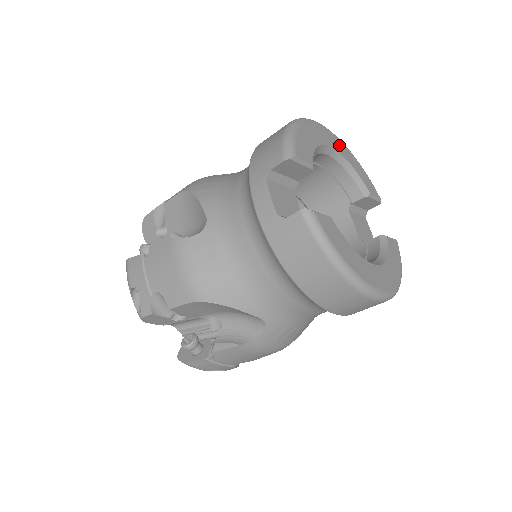
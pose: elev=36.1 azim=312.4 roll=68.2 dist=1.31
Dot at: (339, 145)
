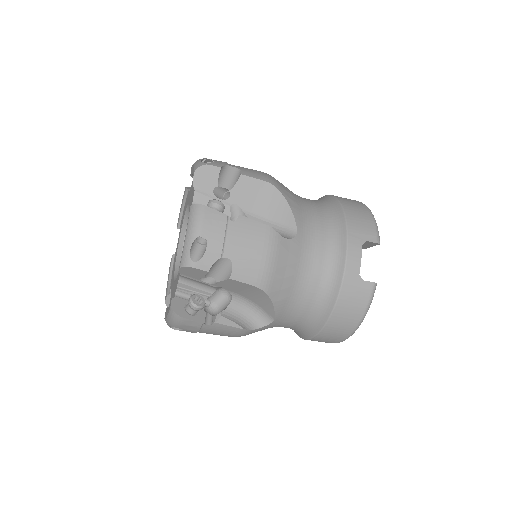
Dot at: occluded
